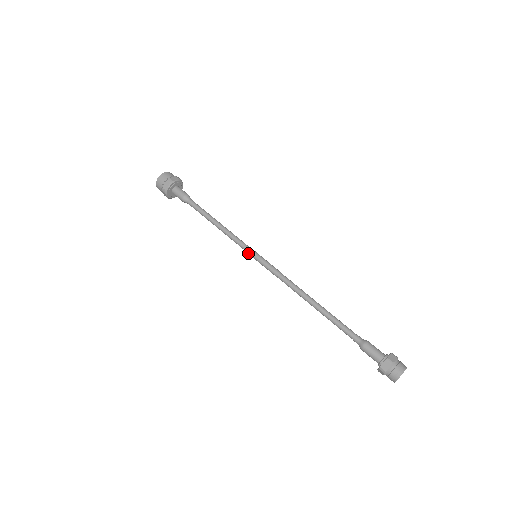
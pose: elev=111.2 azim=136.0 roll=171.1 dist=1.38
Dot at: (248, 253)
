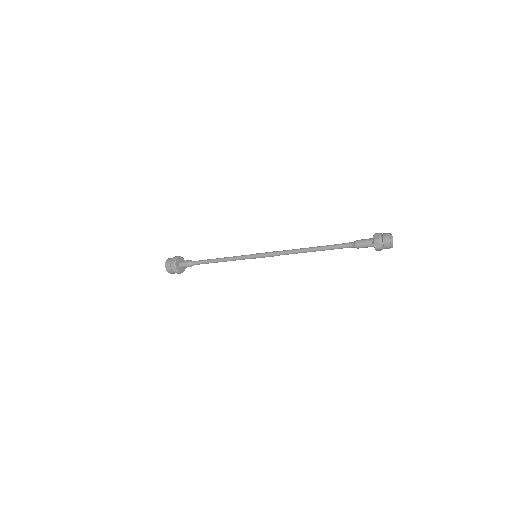
Dot at: (249, 258)
